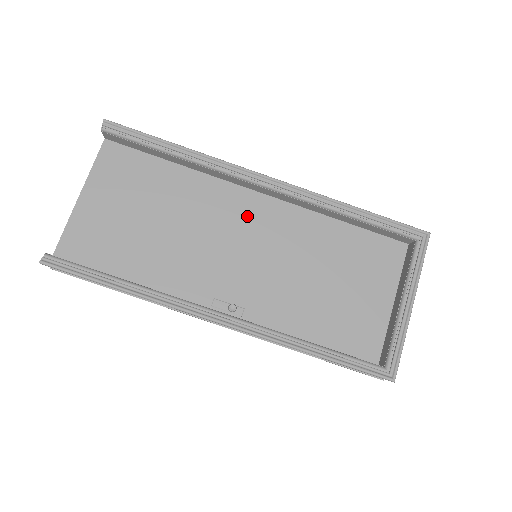
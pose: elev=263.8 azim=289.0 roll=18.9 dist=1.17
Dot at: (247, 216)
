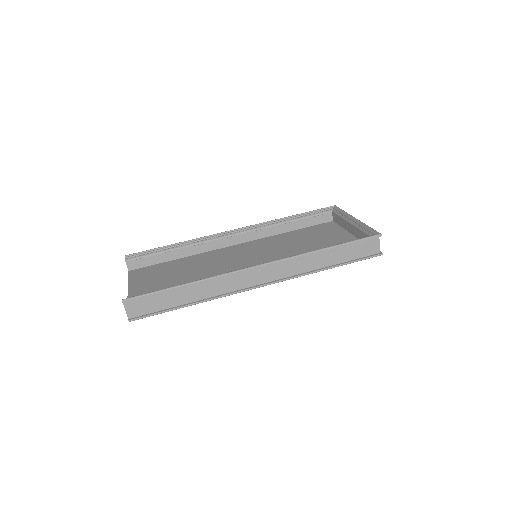
Dot at: (237, 252)
